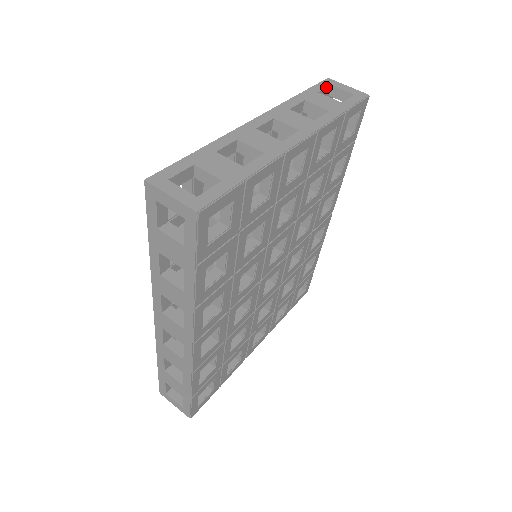
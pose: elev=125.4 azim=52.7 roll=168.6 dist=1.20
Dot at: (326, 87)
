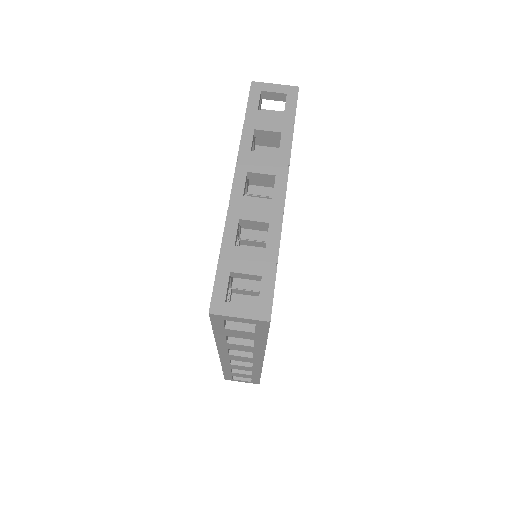
Dot at: (259, 98)
